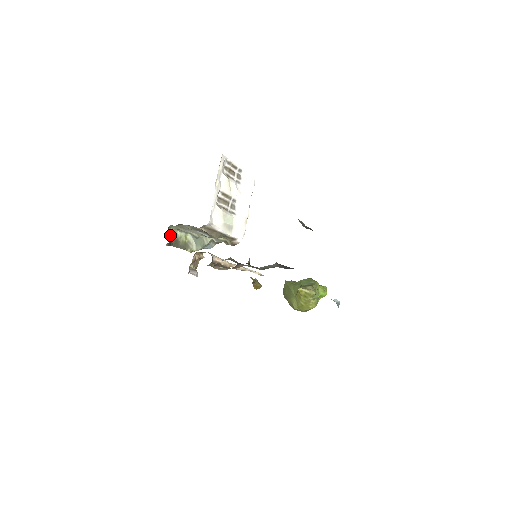
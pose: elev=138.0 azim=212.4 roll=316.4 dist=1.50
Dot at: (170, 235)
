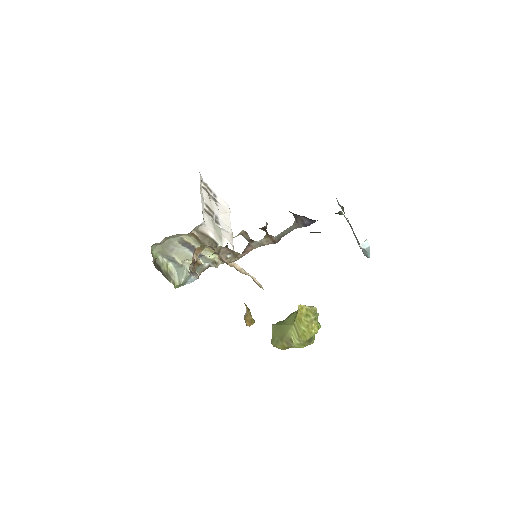
Dot at: occluded
